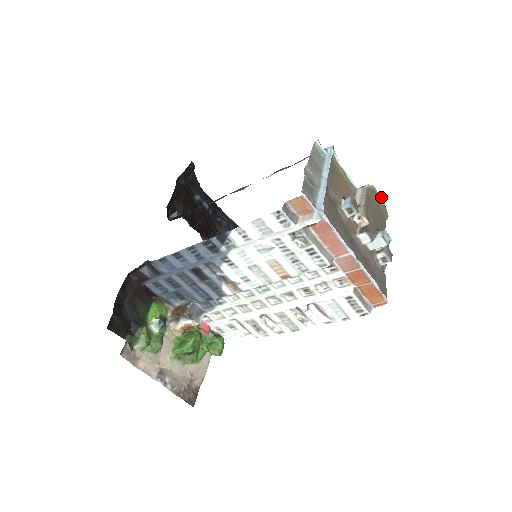
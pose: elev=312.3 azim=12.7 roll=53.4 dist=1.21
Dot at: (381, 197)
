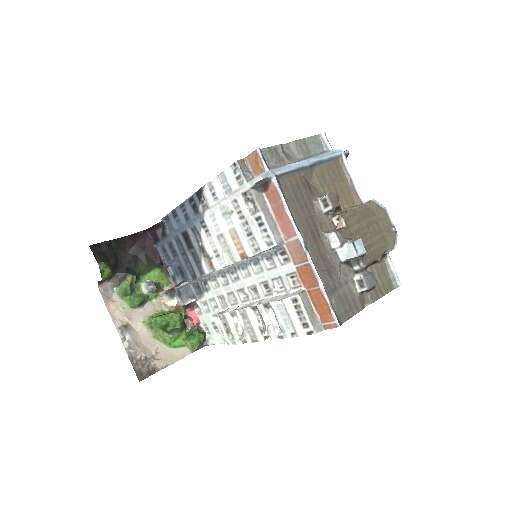
Dot at: (393, 224)
